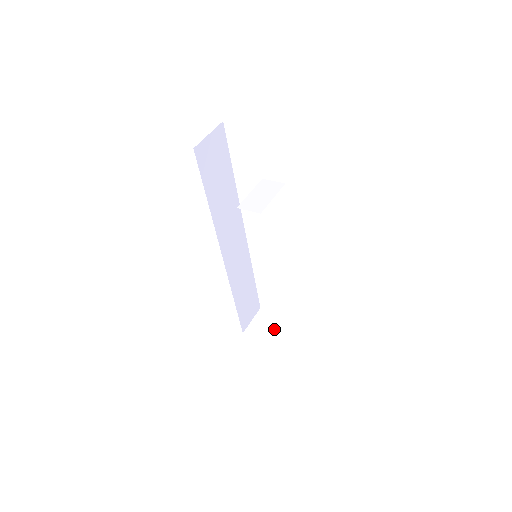
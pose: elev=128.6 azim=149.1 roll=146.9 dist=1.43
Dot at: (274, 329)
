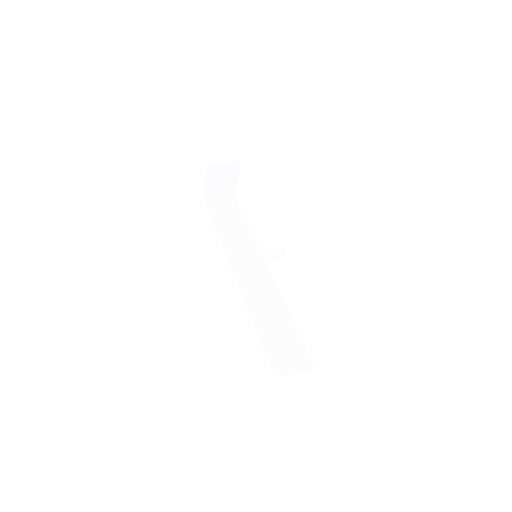
Dot at: occluded
